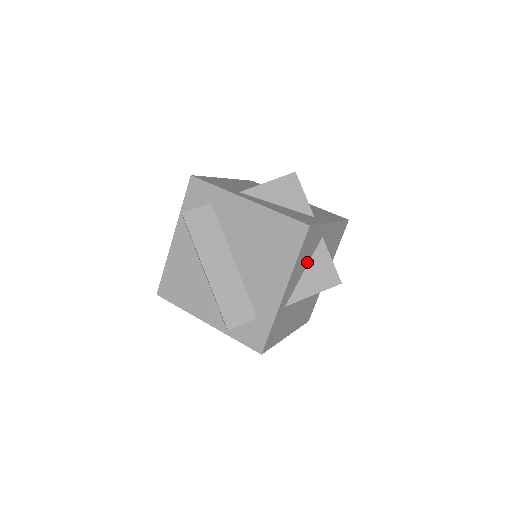
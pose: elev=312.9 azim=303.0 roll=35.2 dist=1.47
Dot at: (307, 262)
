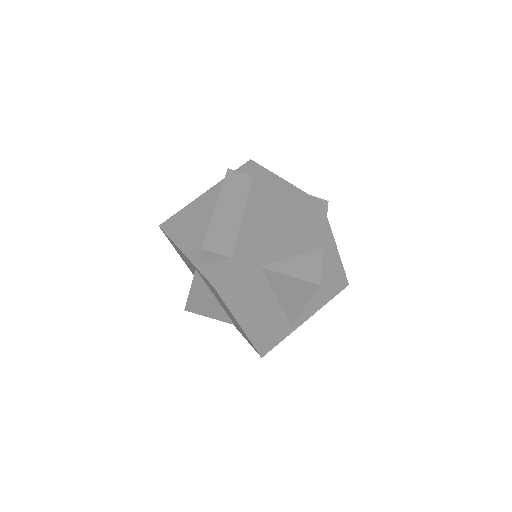
Dot at: (301, 251)
